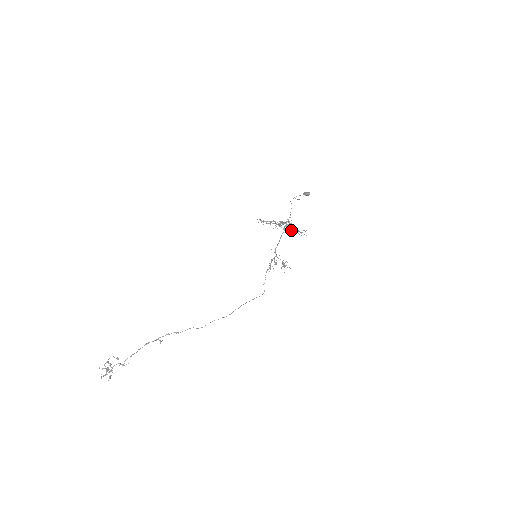
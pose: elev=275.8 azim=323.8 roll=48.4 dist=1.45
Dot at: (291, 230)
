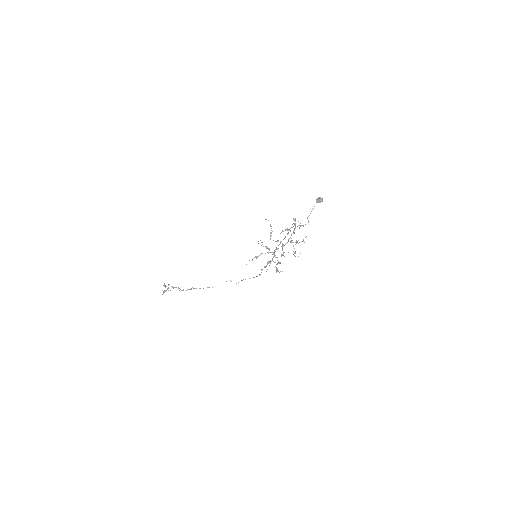
Dot at: occluded
